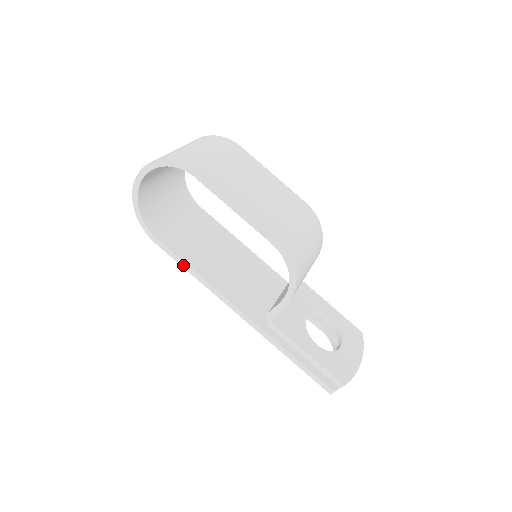
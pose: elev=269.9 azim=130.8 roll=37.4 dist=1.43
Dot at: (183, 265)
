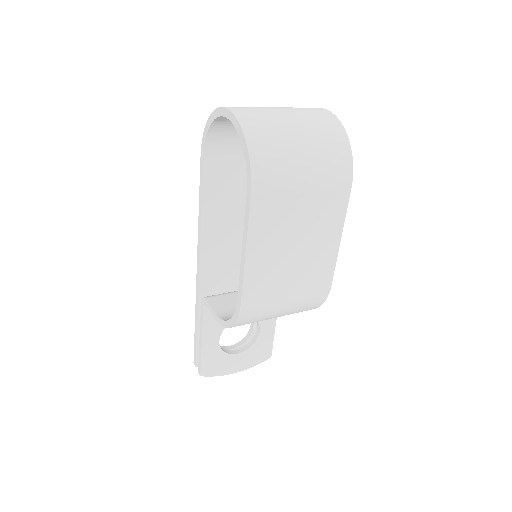
Dot at: (200, 195)
